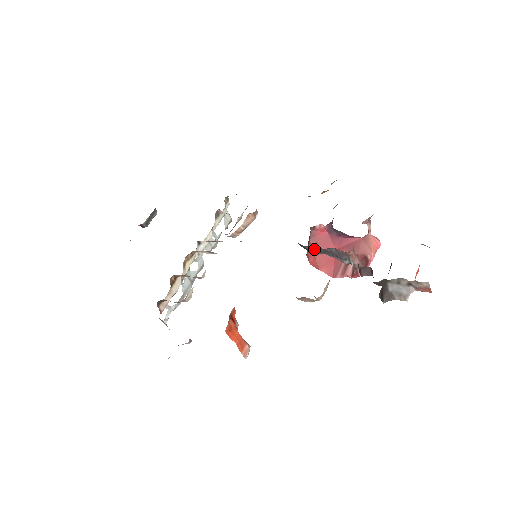
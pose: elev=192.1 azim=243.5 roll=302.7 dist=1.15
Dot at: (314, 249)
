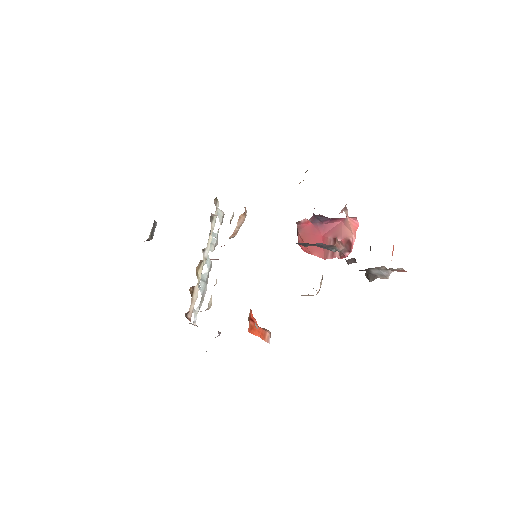
Dot at: (304, 244)
